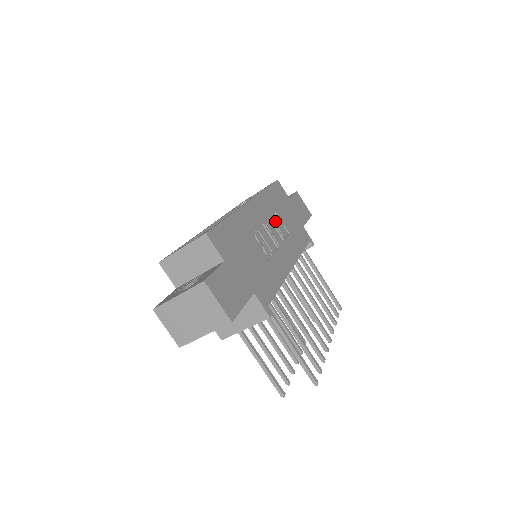
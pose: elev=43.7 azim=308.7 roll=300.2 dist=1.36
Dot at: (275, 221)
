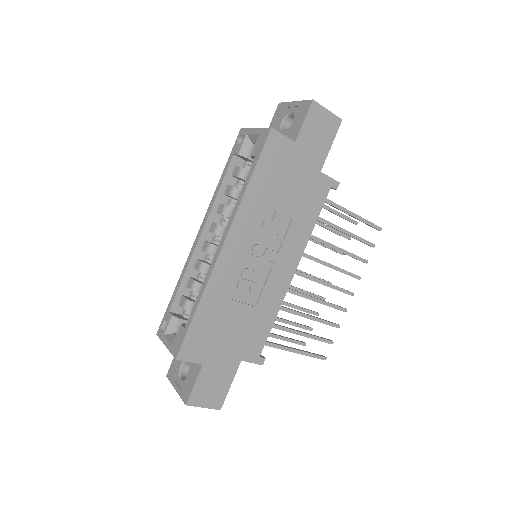
Dot at: (267, 227)
